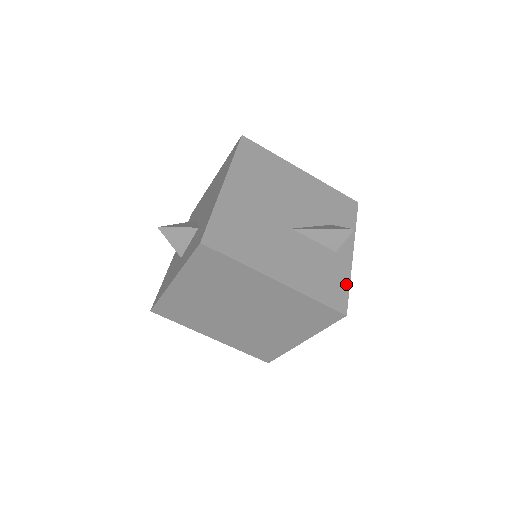
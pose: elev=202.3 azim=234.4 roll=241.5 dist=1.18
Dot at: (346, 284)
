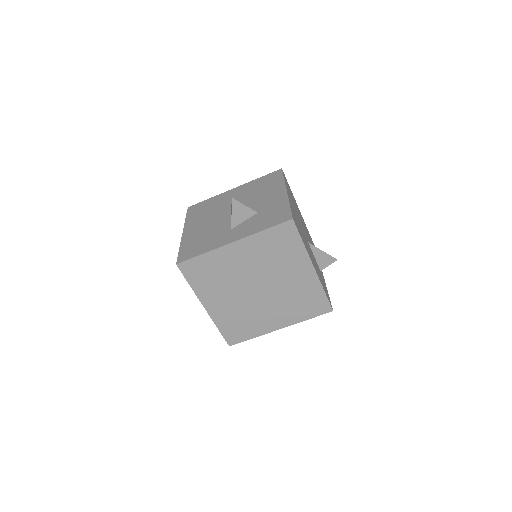
Dot at: occluded
